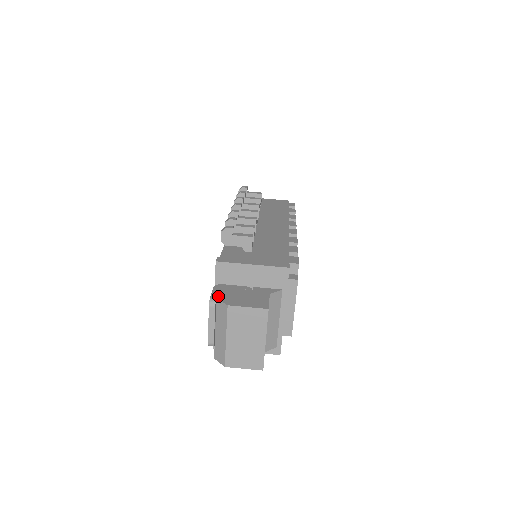
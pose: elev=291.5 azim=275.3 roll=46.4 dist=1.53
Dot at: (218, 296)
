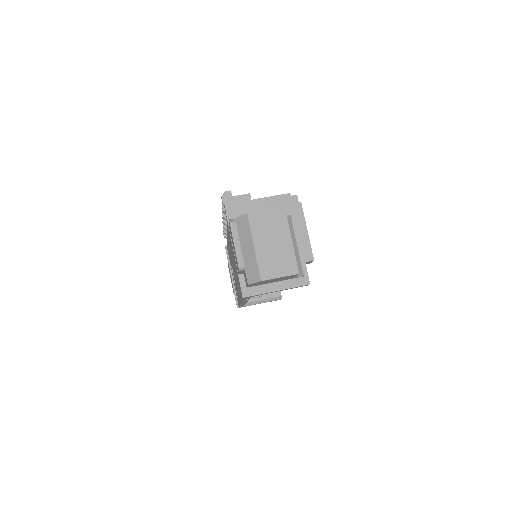
Dot at: (236, 219)
